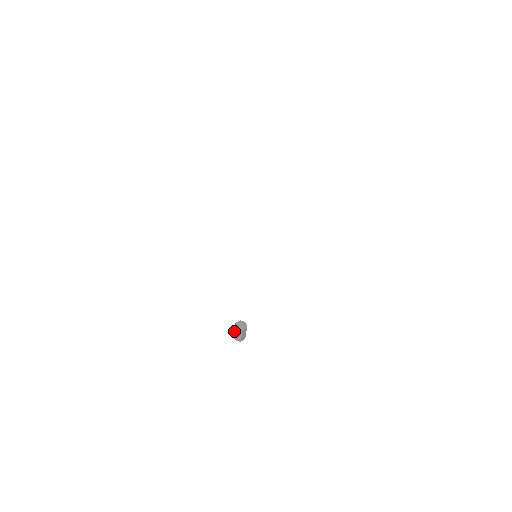
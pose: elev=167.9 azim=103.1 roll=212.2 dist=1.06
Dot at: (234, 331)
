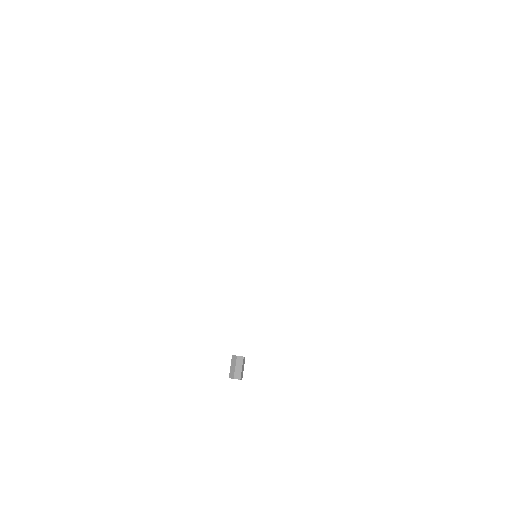
Dot at: (230, 369)
